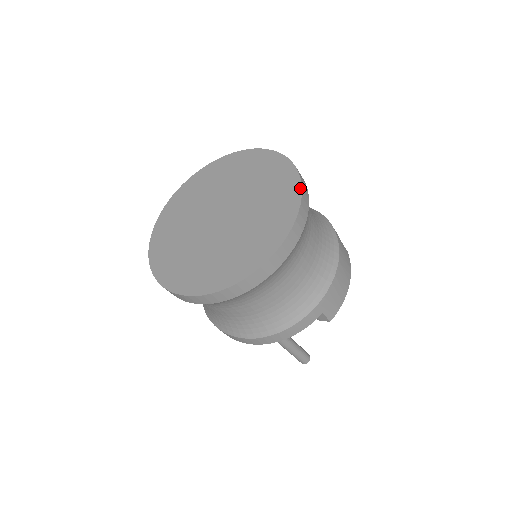
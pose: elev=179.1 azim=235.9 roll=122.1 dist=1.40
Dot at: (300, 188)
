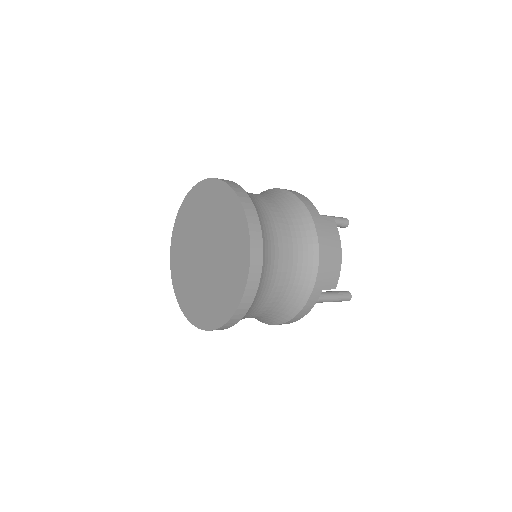
Dot at: (246, 222)
